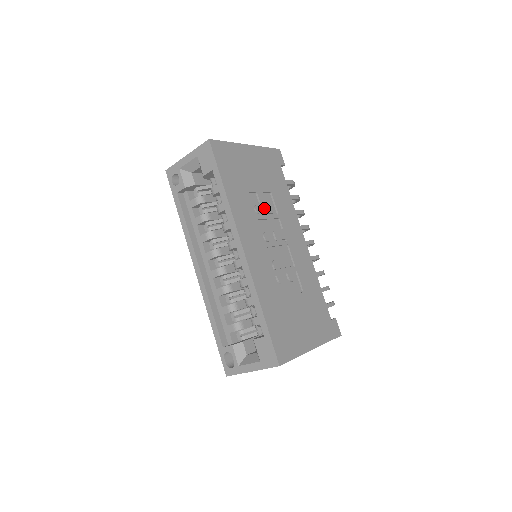
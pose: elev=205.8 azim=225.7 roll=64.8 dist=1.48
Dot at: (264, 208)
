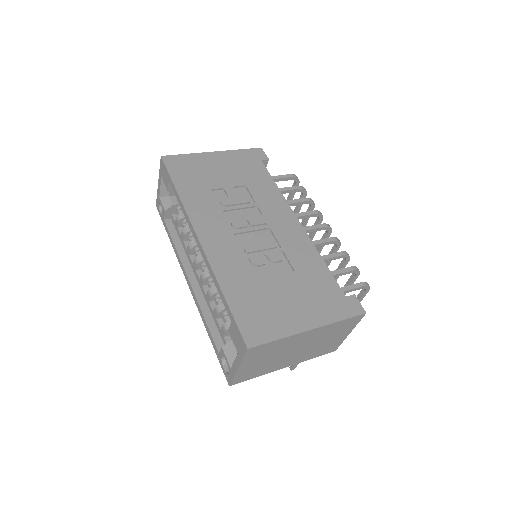
Dot at: (233, 200)
